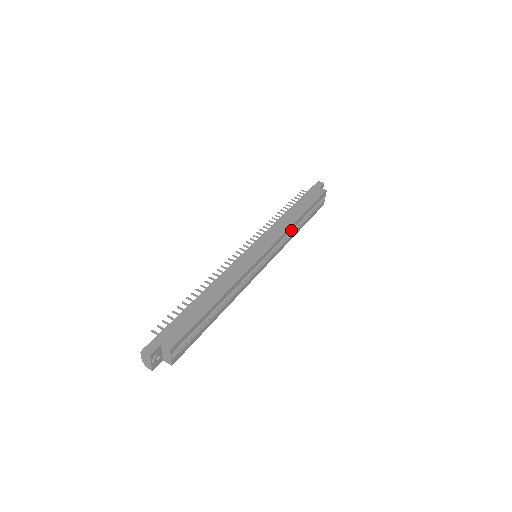
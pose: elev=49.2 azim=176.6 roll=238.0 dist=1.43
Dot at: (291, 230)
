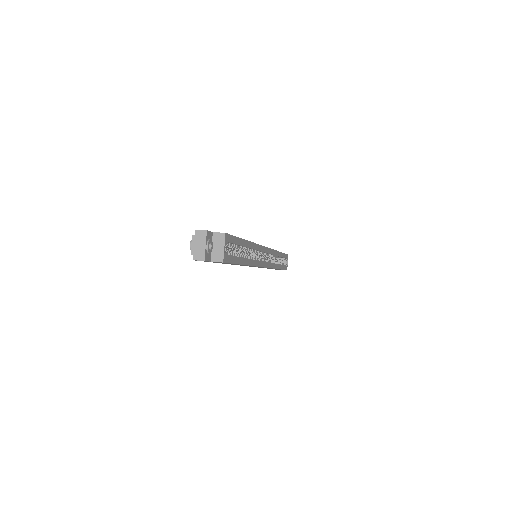
Dot at: occluded
